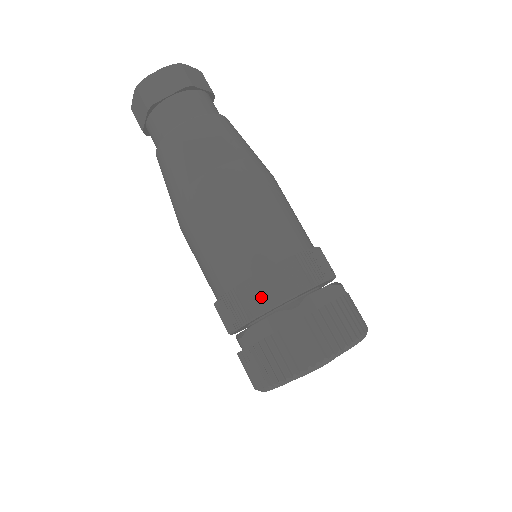
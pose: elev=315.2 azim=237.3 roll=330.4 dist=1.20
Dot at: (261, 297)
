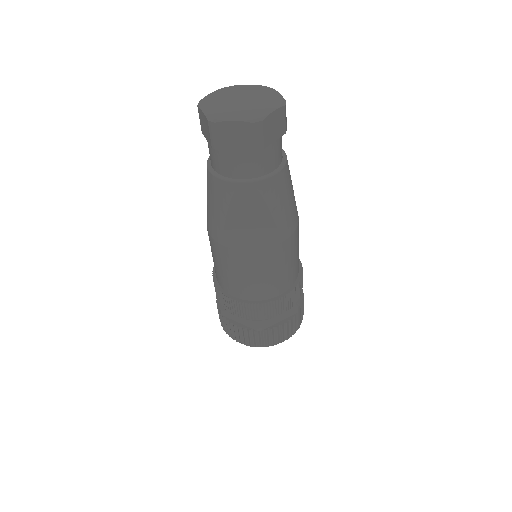
Dot at: (241, 312)
